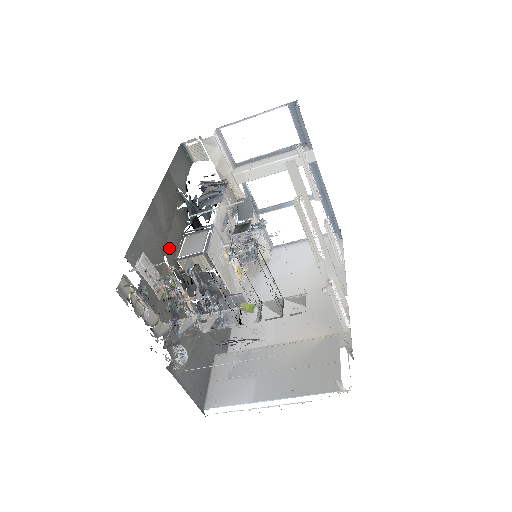
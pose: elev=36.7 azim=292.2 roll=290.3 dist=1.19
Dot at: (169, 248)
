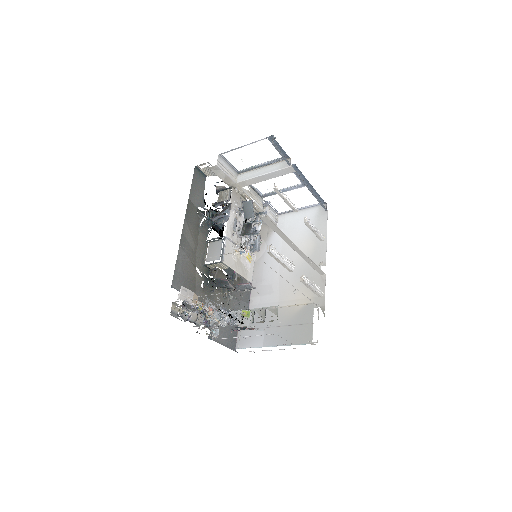
Dot at: (198, 259)
